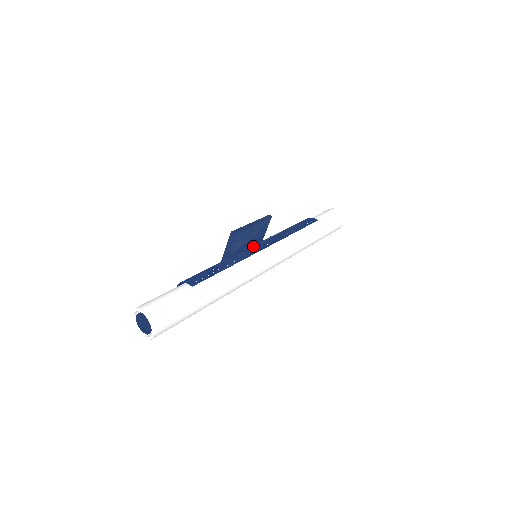
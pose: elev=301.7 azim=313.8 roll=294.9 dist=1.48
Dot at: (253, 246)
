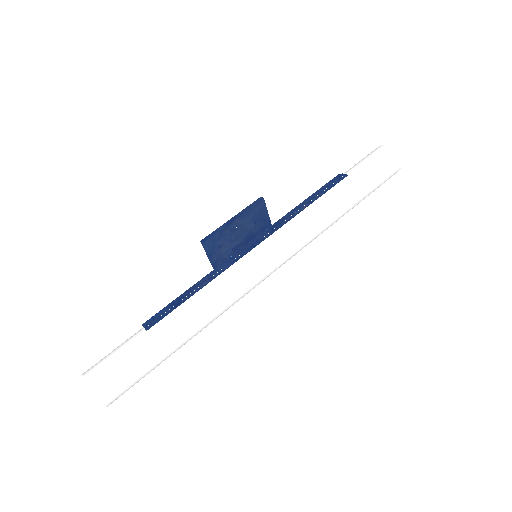
Dot at: (243, 247)
